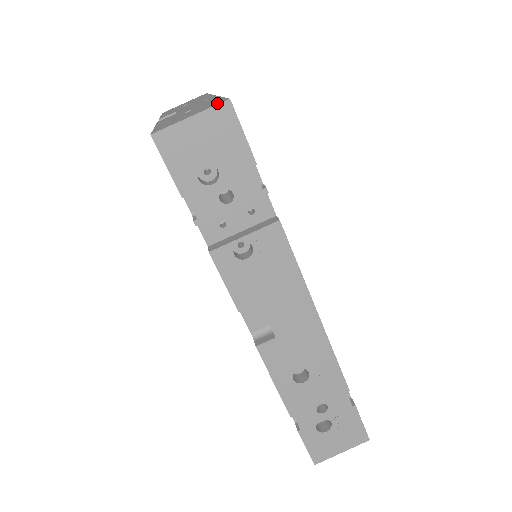
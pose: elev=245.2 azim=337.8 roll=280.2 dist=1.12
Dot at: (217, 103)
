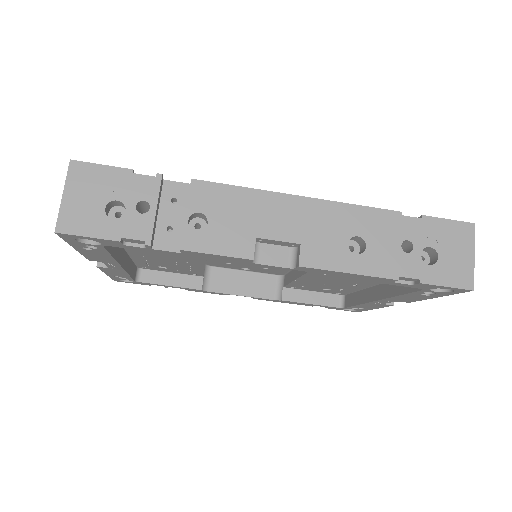
Dot at: (70, 174)
